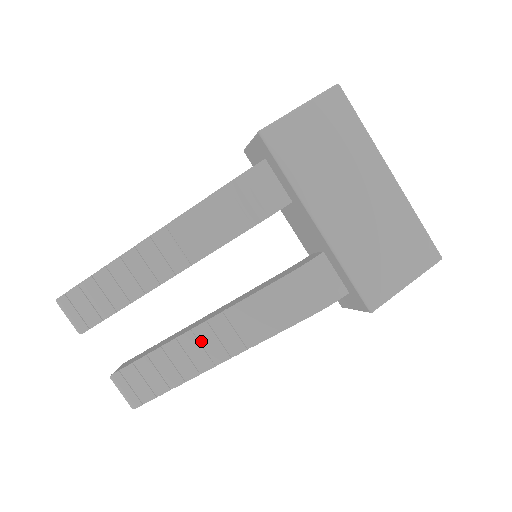
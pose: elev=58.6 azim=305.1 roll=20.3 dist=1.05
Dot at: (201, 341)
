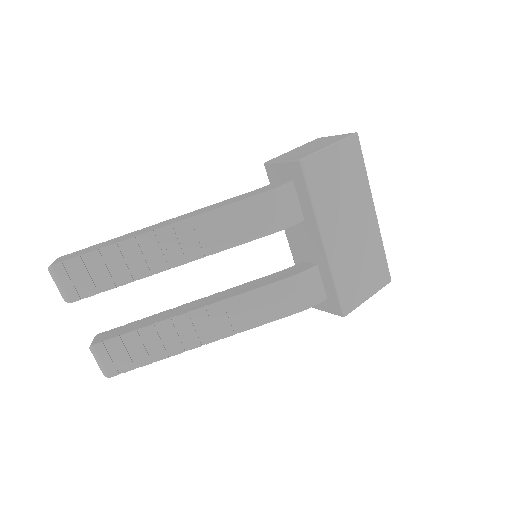
Dot at: (194, 323)
